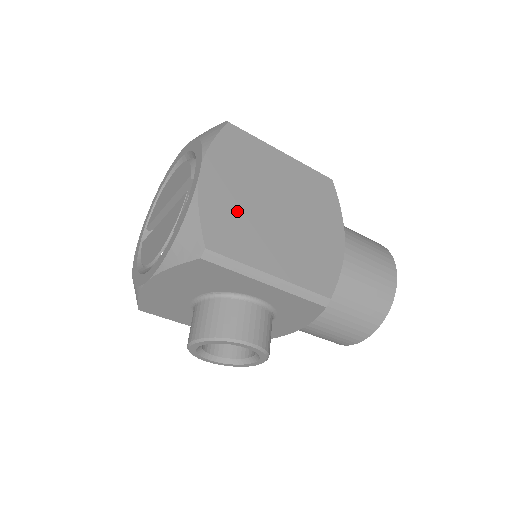
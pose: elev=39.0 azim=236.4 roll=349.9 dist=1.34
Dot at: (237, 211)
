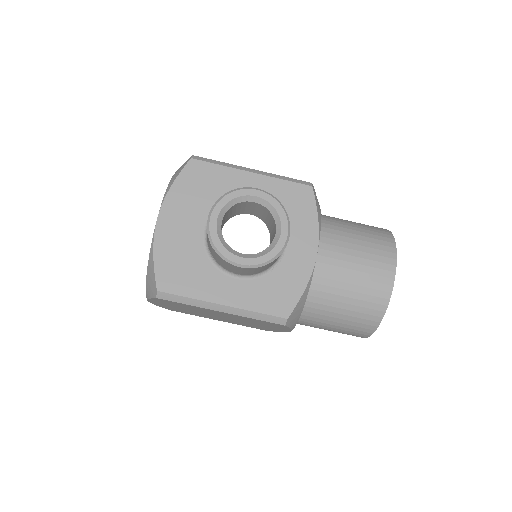
Dot at: occluded
